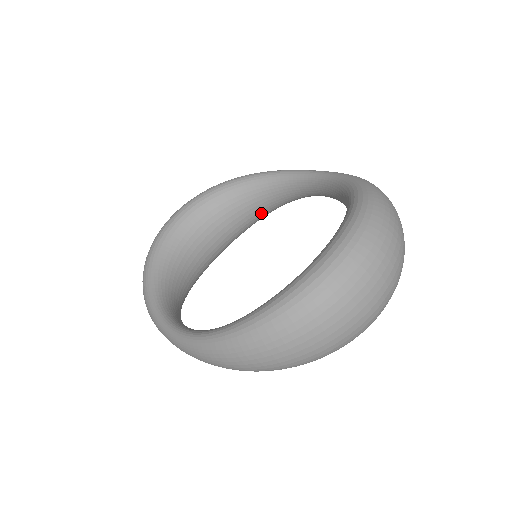
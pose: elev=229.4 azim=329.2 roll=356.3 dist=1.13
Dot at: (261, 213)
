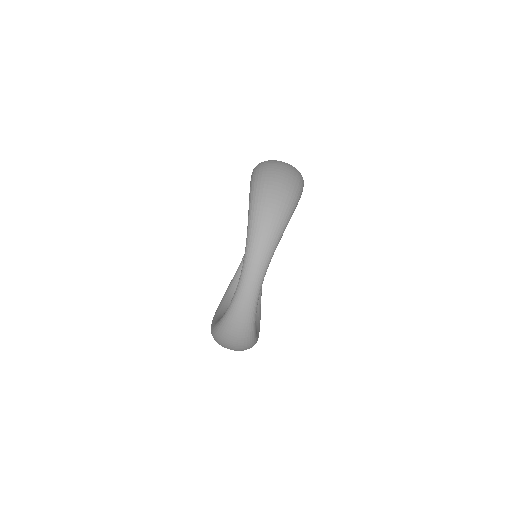
Dot at: occluded
